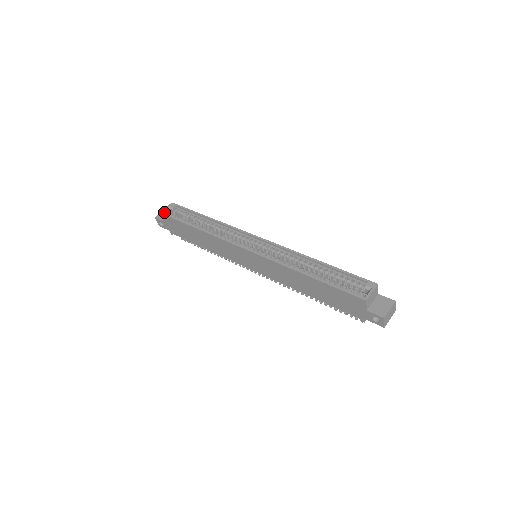
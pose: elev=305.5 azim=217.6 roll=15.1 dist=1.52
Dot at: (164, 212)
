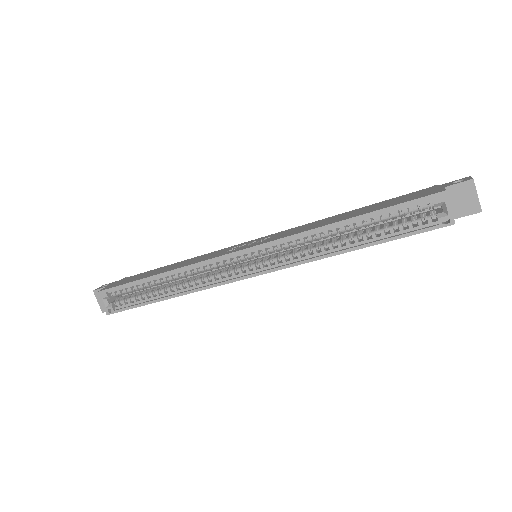
Dot at: (108, 309)
